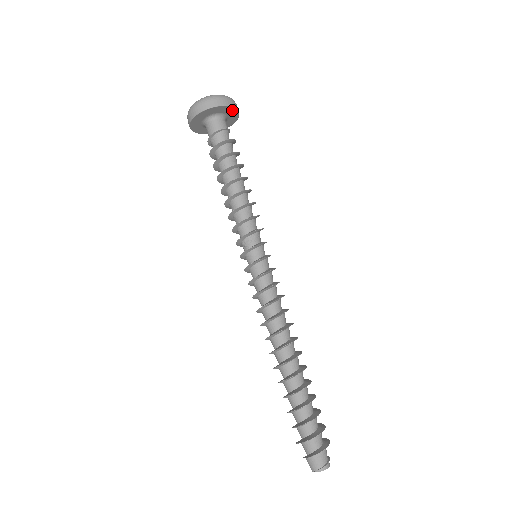
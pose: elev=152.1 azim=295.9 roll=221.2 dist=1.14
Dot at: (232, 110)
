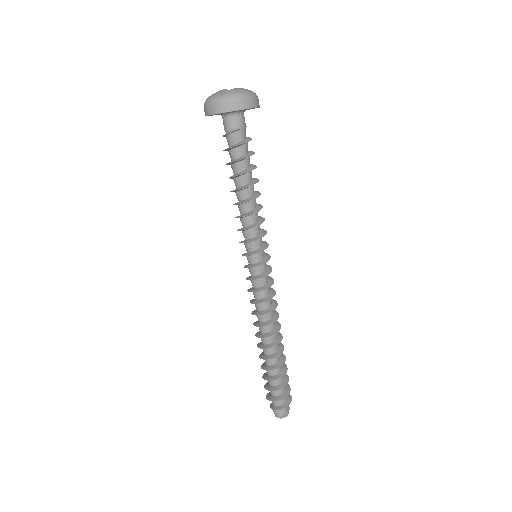
Dot at: (251, 108)
